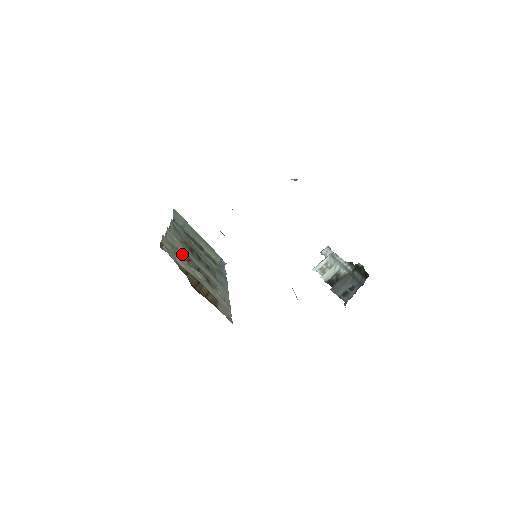
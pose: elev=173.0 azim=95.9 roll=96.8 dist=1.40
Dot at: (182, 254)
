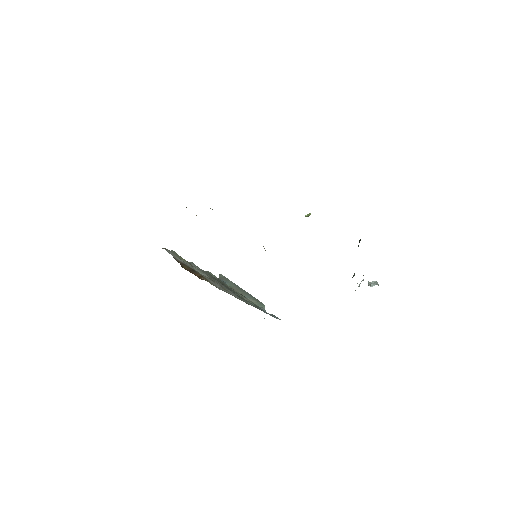
Dot at: occluded
